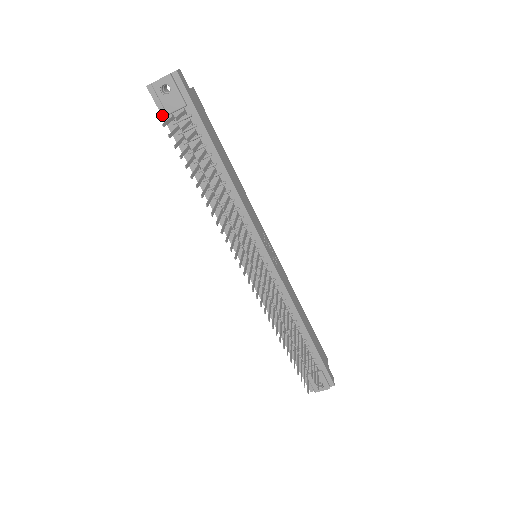
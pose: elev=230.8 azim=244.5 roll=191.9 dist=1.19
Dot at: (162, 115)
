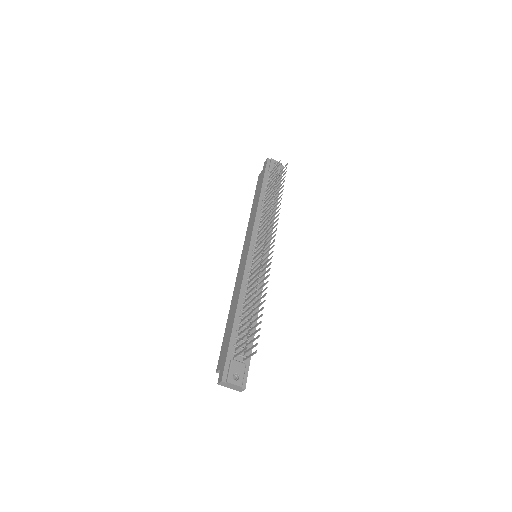
Dot at: (266, 169)
